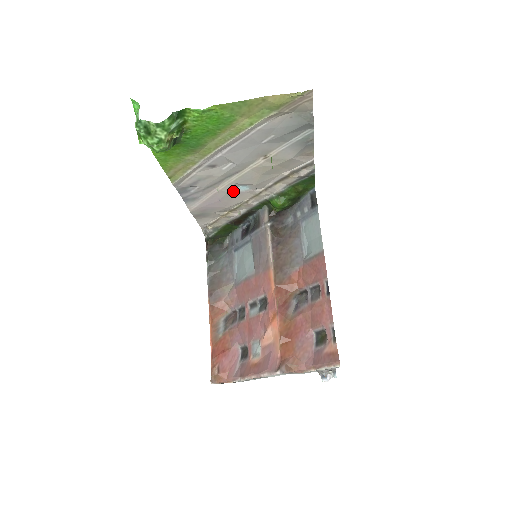
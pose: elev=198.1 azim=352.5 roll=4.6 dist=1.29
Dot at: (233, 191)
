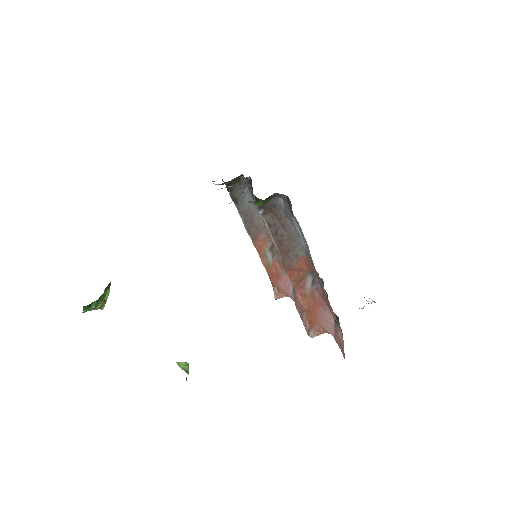
Dot at: occluded
